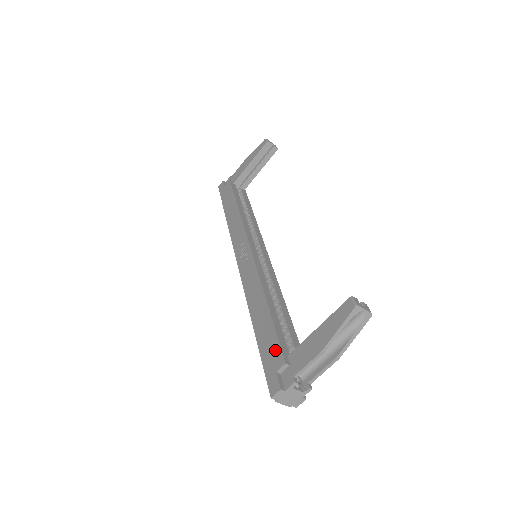
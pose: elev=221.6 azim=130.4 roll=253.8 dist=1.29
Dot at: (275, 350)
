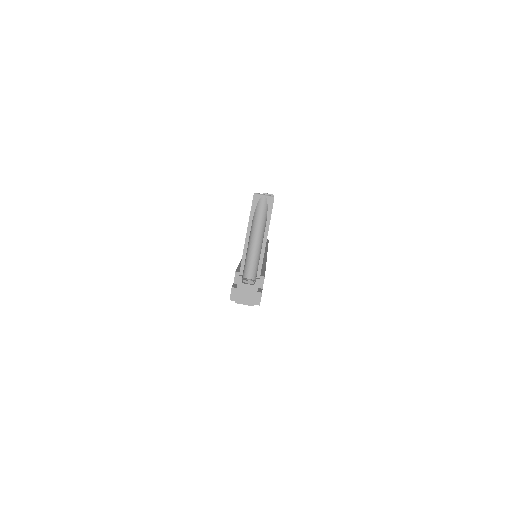
Dot at: occluded
